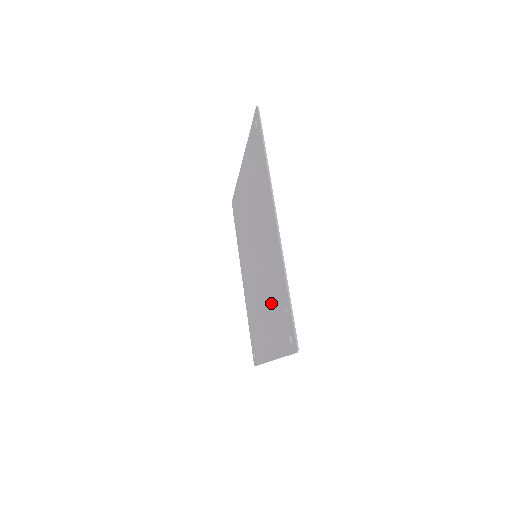
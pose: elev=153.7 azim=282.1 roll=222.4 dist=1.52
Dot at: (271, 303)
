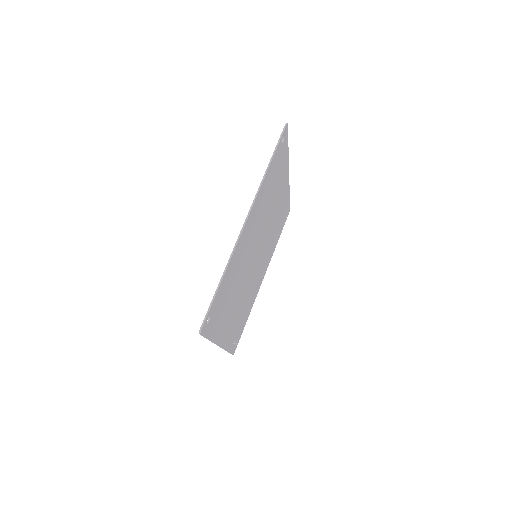
Dot at: occluded
